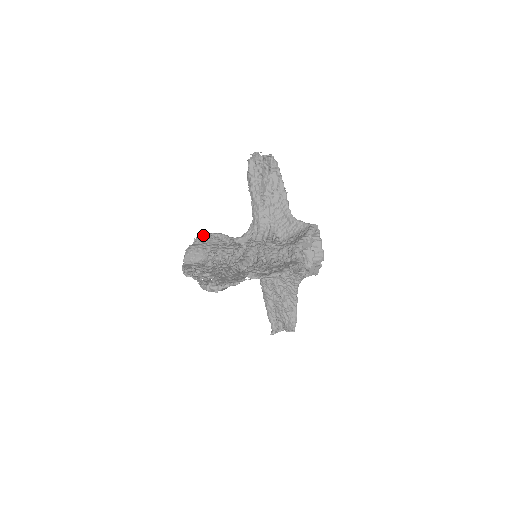
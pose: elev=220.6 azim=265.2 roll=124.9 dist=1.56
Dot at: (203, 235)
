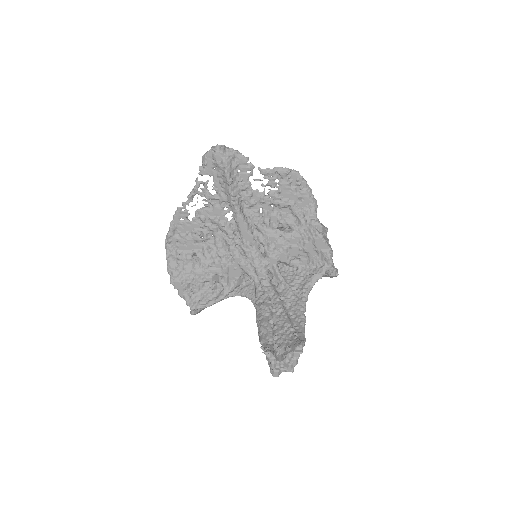
Dot at: occluded
